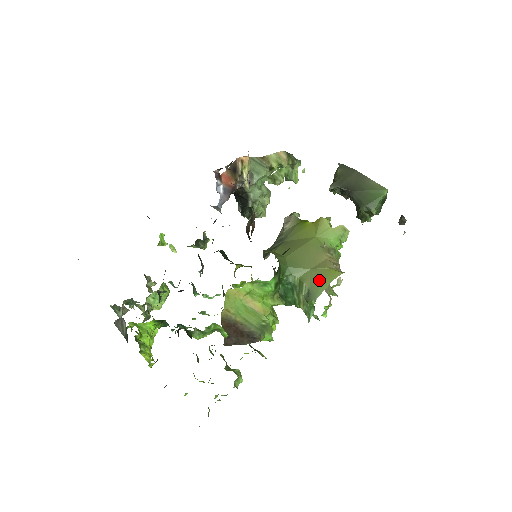
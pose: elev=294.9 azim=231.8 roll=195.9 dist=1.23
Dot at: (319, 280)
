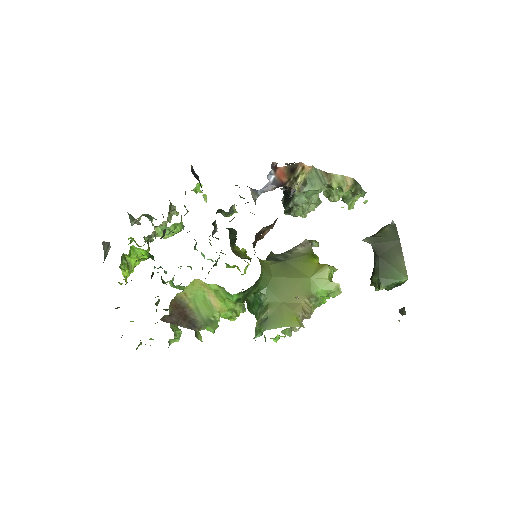
Dot at: (279, 317)
